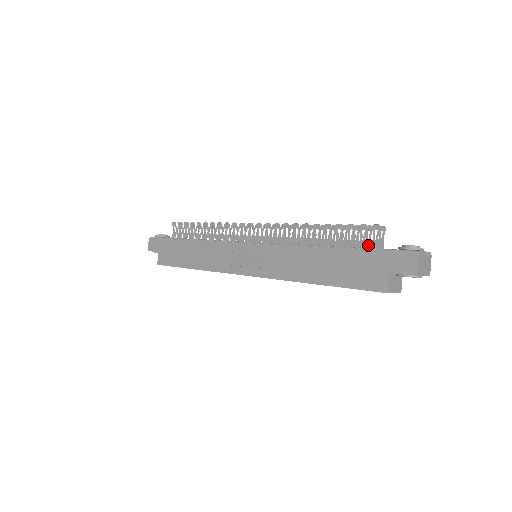
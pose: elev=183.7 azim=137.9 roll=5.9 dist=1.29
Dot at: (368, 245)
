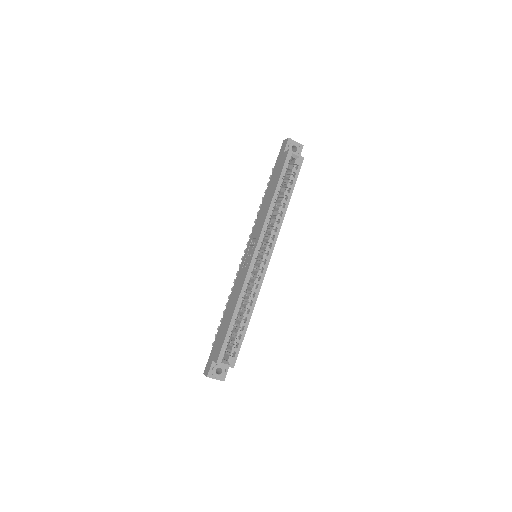
Dot at: occluded
